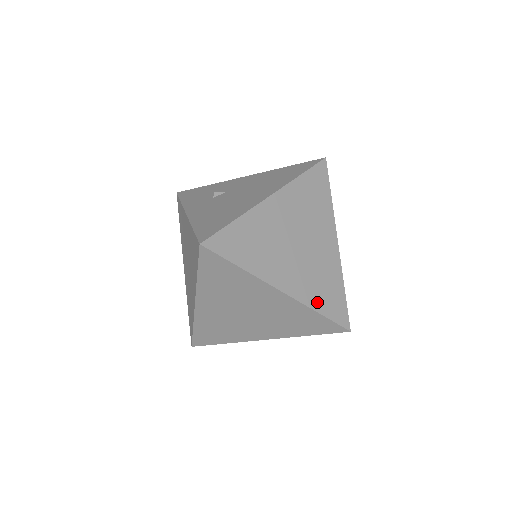
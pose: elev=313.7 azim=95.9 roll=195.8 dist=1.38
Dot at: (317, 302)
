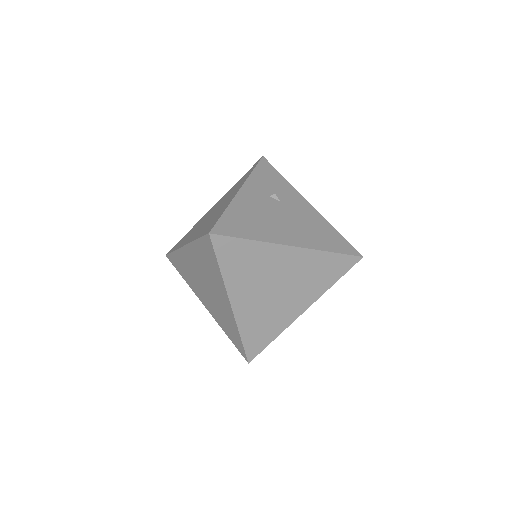
Dot at: (247, 330)
